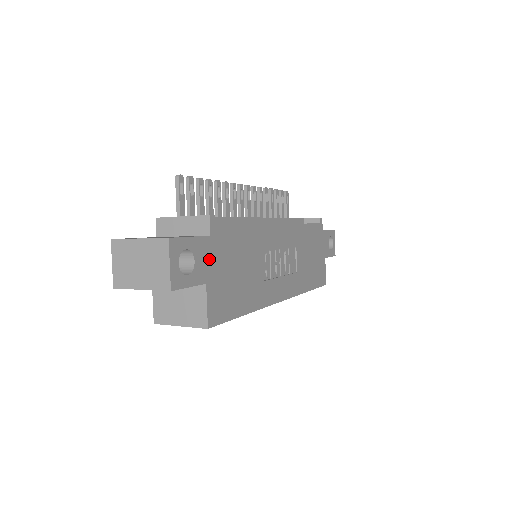
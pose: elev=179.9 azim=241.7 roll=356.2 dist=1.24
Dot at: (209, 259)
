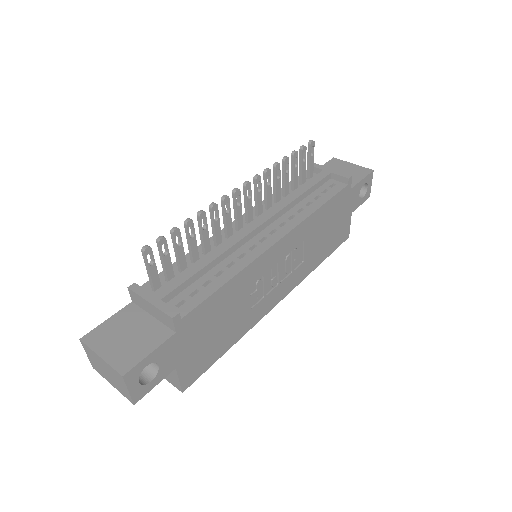
Dot at: (177, 349)
